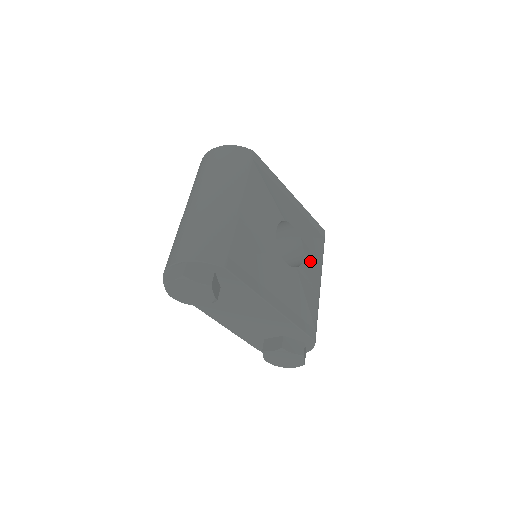
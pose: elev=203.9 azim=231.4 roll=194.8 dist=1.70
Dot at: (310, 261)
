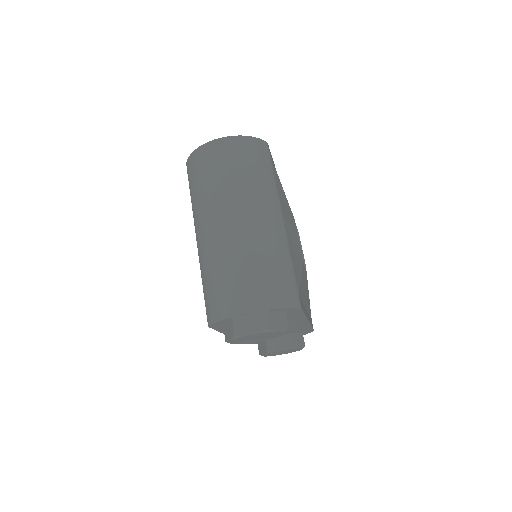
Dot at: occluded
